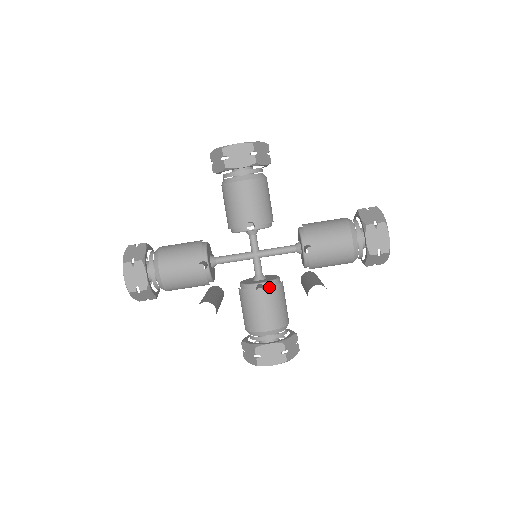
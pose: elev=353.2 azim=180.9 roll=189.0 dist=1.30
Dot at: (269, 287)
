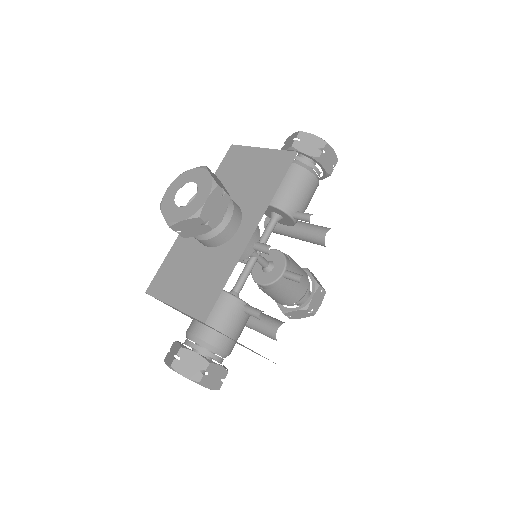
Dot at: (290, 267)
